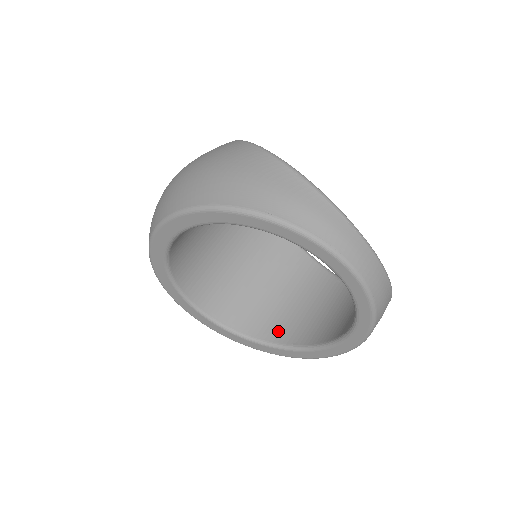
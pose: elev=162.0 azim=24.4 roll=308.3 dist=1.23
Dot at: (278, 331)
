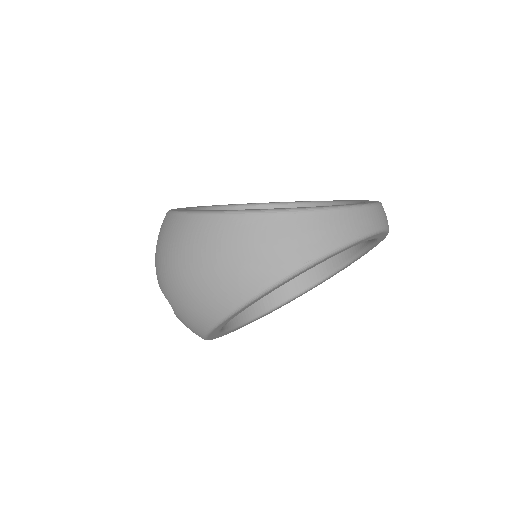
Dot at: (303, 277)
